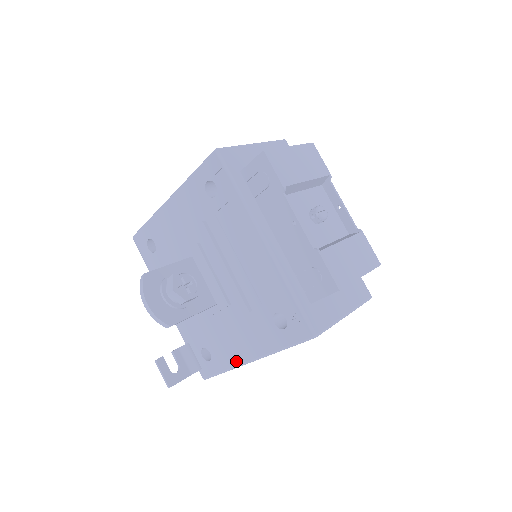
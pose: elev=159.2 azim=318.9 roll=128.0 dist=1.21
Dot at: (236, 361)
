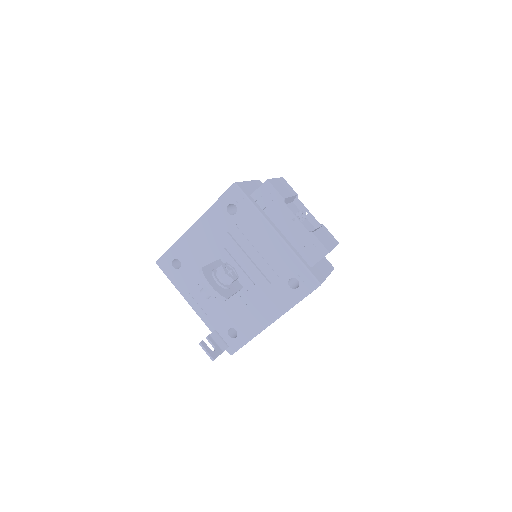
Dot at: (260, 327)
